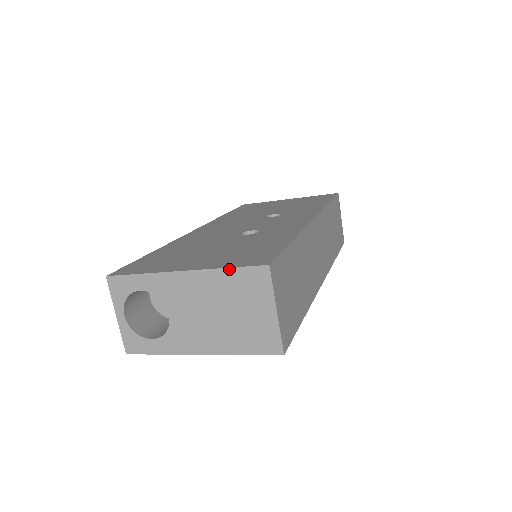
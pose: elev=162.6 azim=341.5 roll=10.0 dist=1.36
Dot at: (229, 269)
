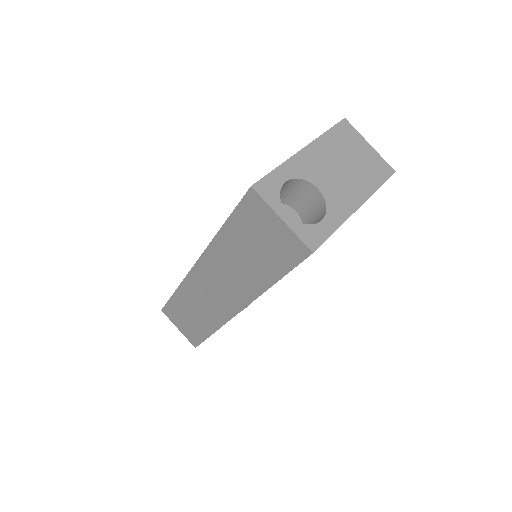
Dot at: (328, 131)
